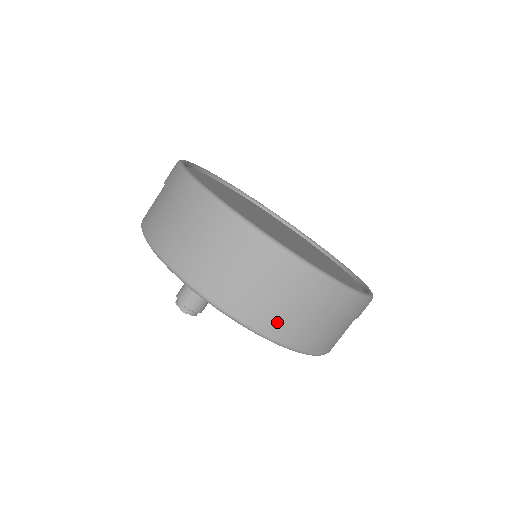
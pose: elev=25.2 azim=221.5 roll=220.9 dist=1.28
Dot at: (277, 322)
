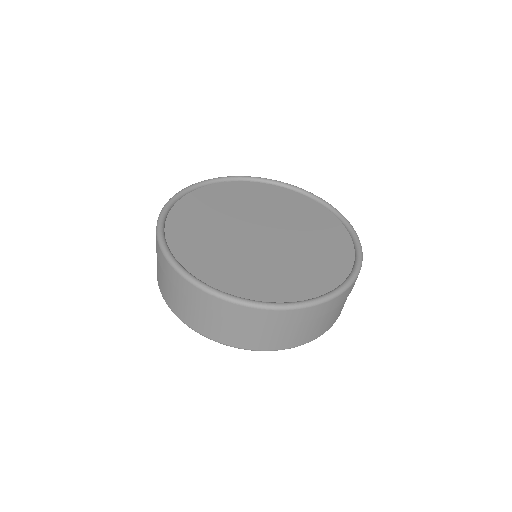
Dot at: (268, 342)
